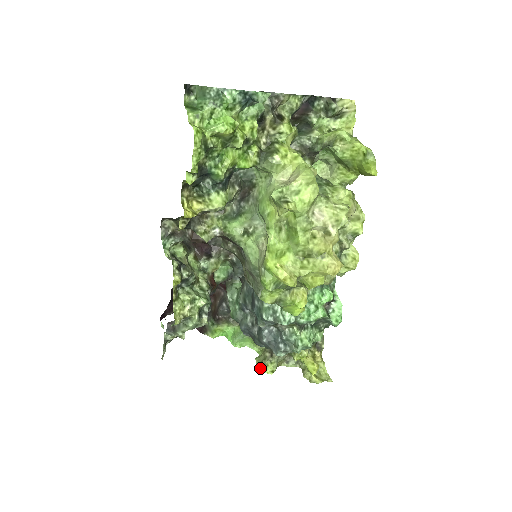
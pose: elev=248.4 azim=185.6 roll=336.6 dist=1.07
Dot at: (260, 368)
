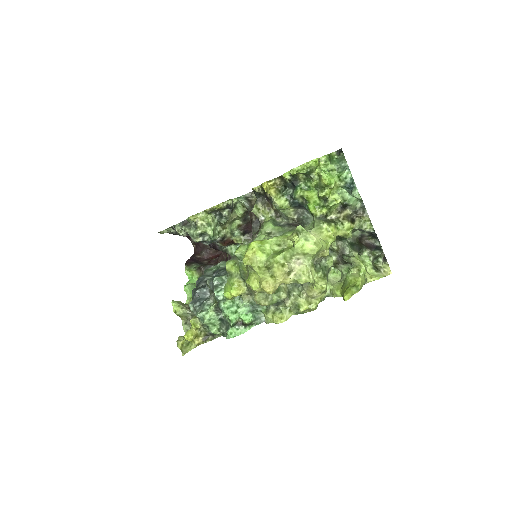
Dot at: (175, 302)
